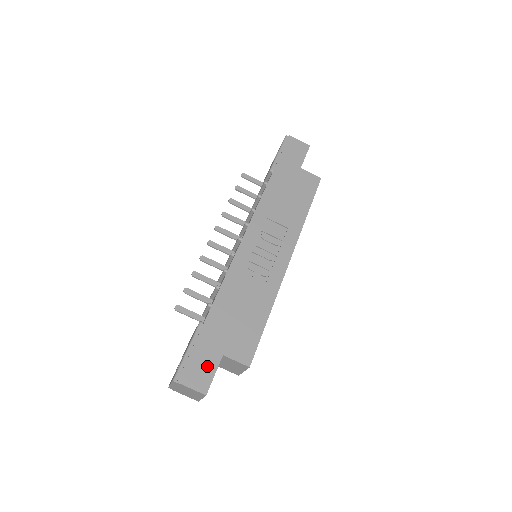
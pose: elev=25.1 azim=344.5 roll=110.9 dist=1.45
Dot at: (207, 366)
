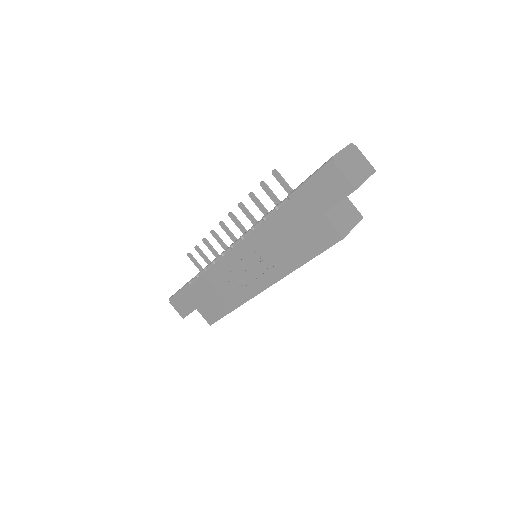
Dot at: (186, 307)
